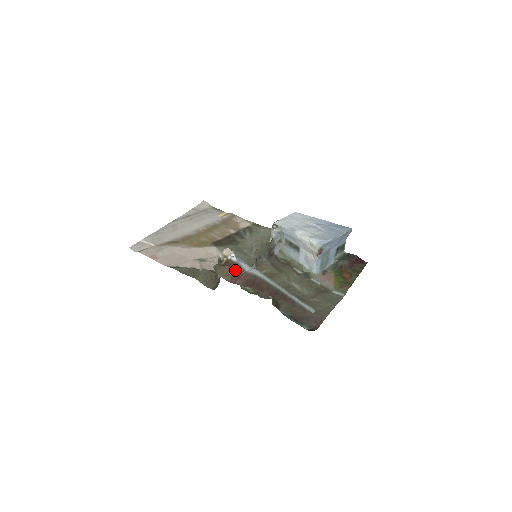
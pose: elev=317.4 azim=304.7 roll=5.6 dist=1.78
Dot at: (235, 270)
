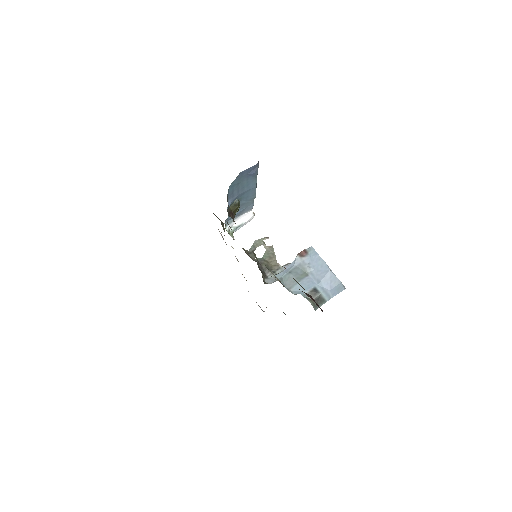
Dot at: occluded
